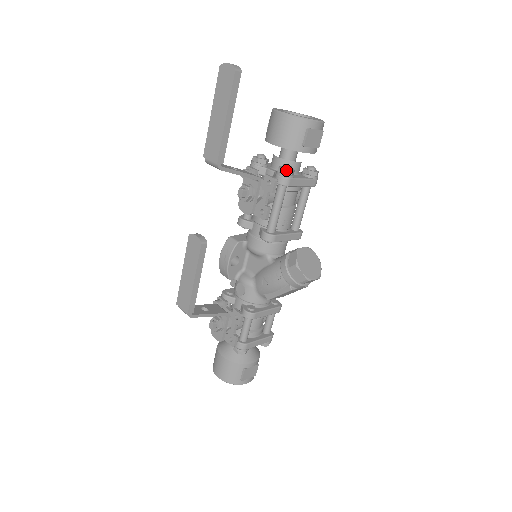
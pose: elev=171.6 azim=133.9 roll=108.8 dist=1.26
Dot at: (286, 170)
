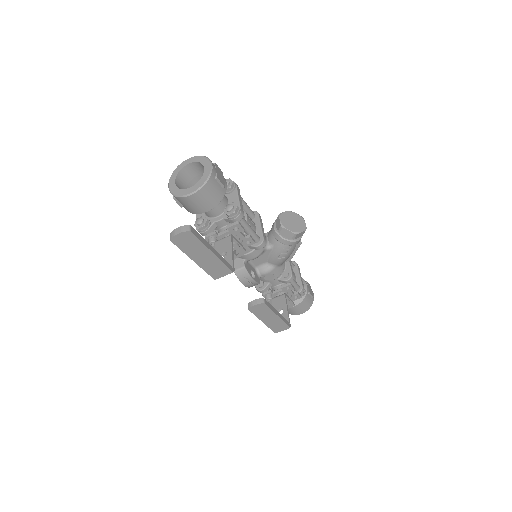
Dot at: (235, 211)
